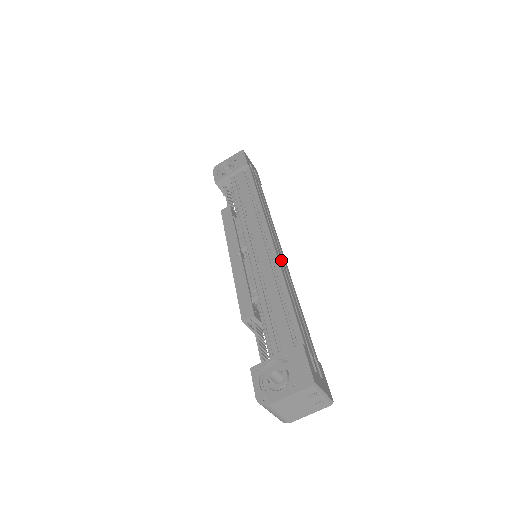
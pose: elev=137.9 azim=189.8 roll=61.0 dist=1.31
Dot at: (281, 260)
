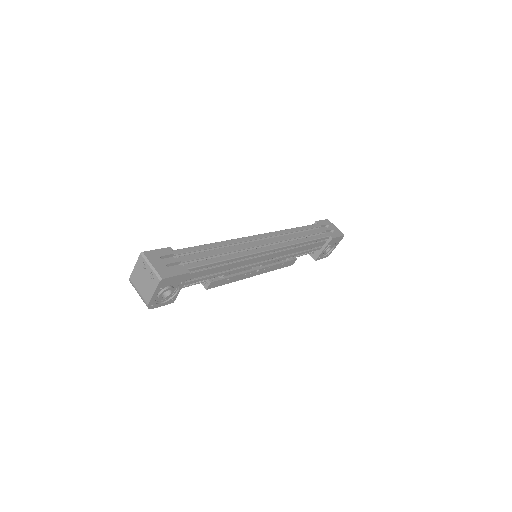
Dot at: (249, 243)
